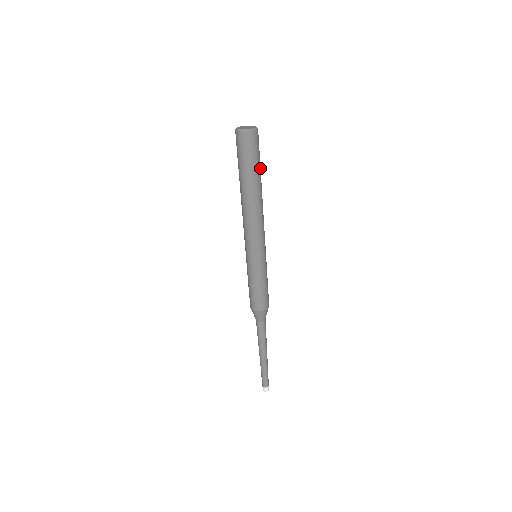
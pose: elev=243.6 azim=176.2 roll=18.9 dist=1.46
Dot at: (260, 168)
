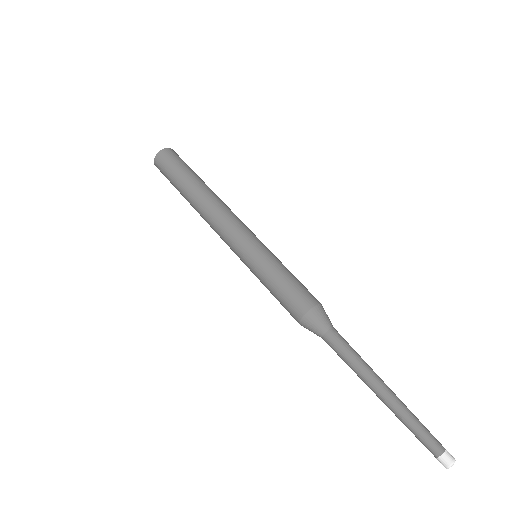
Dot at: occluded
